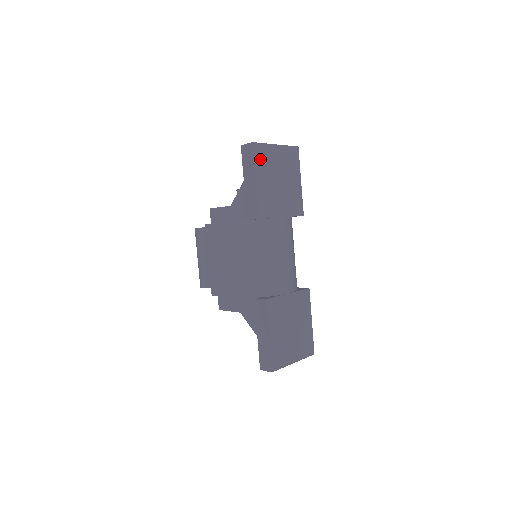
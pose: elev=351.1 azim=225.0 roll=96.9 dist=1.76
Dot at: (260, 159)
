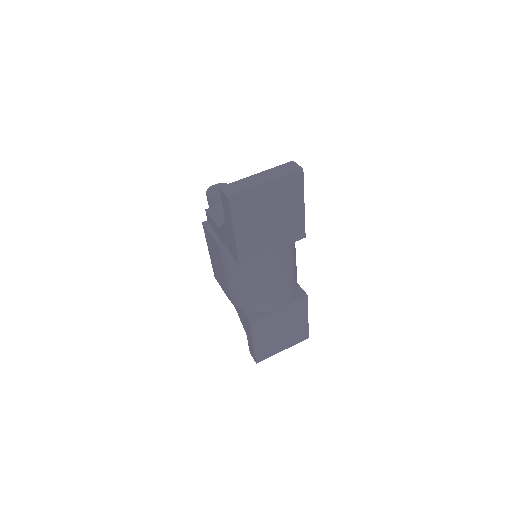
Dot at: (240, 209)
